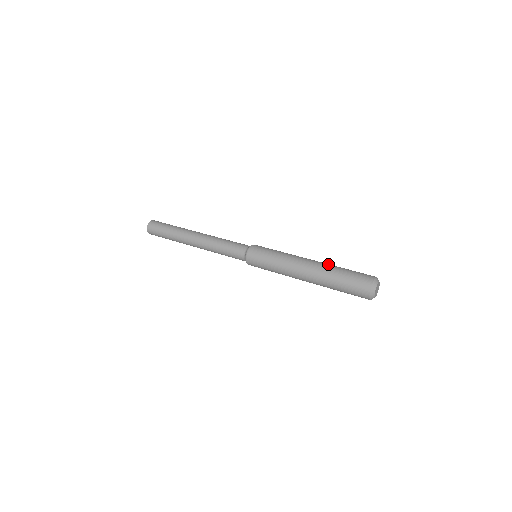
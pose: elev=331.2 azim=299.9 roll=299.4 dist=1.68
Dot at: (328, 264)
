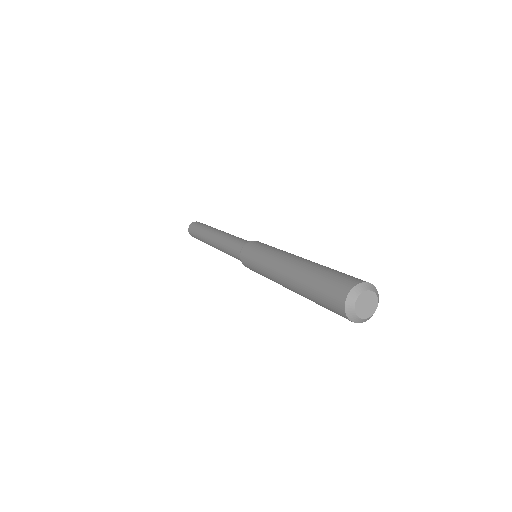
Dot at: occluded
